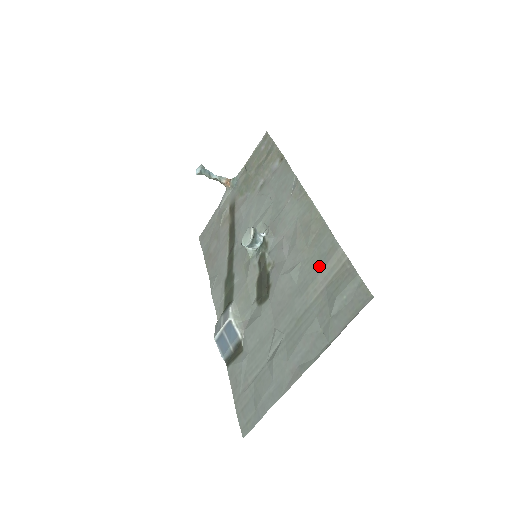
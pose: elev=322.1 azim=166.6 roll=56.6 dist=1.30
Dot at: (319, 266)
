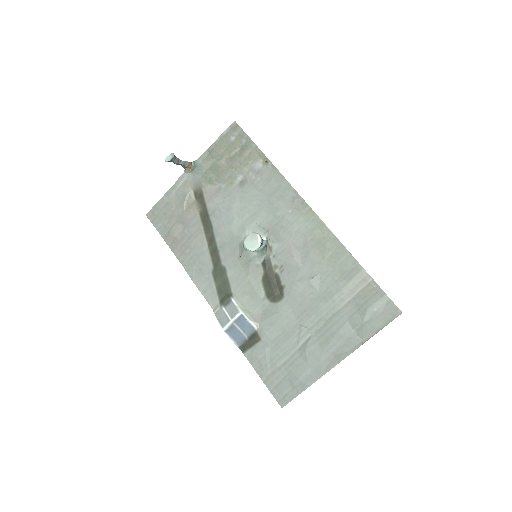
Dot at: (342, 280)
